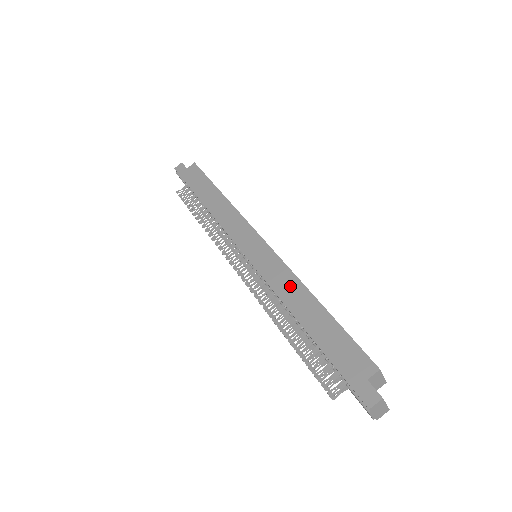
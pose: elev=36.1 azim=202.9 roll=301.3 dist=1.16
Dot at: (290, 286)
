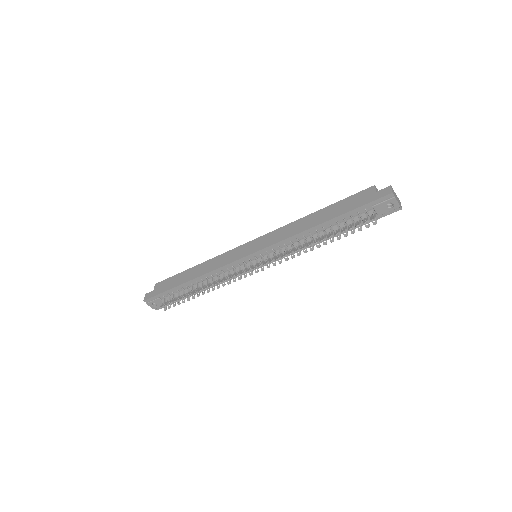
Dot at: (294, 227)
